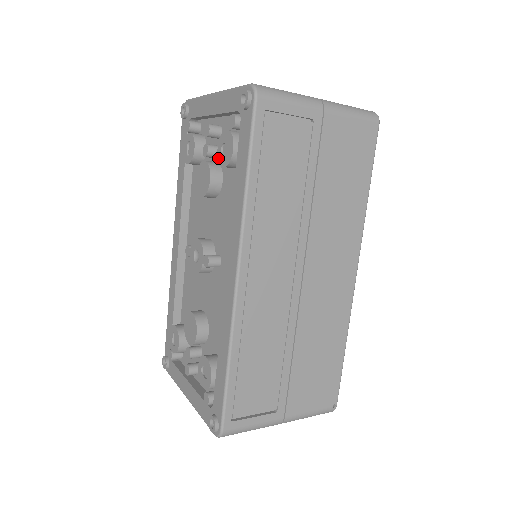
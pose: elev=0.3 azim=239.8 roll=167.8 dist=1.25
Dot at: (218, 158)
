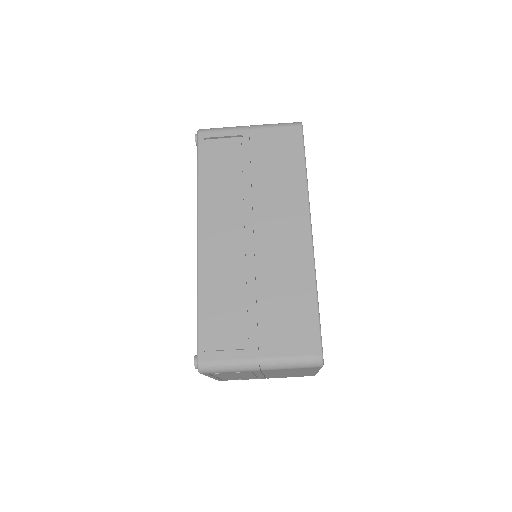
Dot at: occluded
